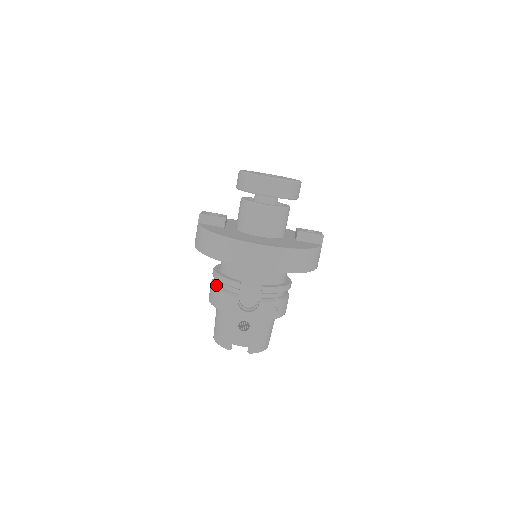
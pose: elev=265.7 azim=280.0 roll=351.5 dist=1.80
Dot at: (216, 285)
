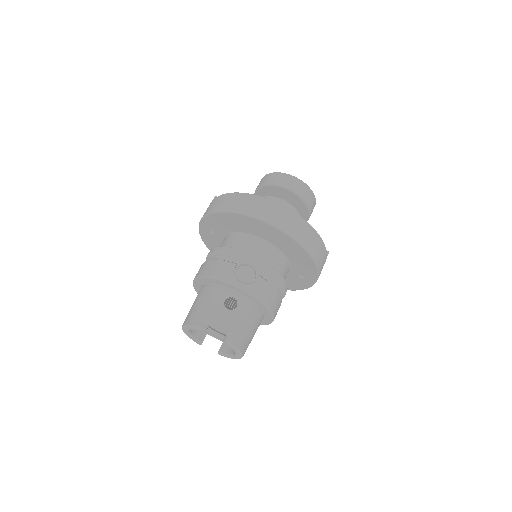
Dot at: occluded
